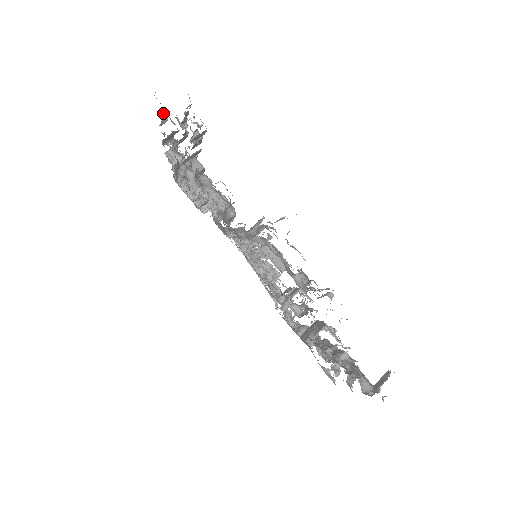
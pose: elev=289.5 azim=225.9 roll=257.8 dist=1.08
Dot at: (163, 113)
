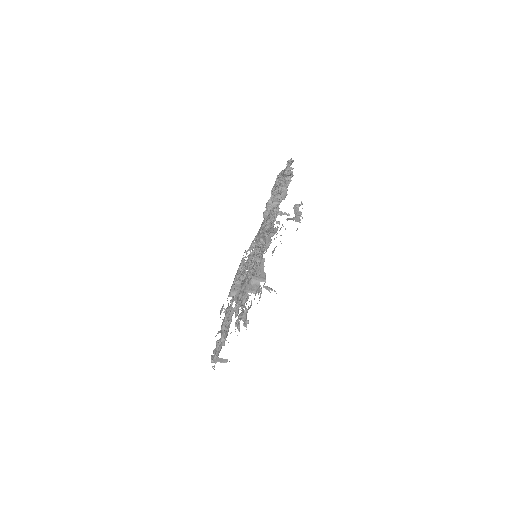
Dot at: occluded
